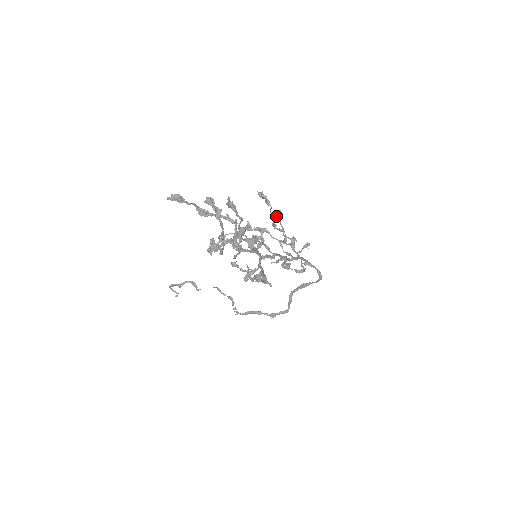
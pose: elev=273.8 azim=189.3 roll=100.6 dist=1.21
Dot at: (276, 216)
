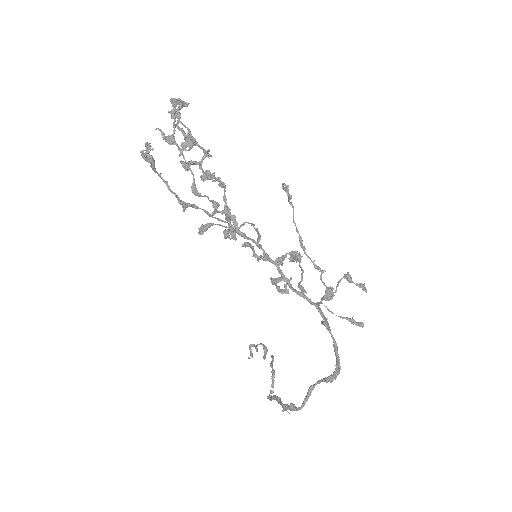
Dot at: (345, 276)
